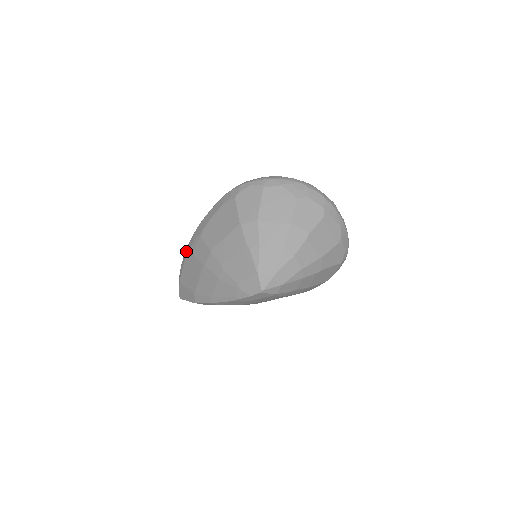
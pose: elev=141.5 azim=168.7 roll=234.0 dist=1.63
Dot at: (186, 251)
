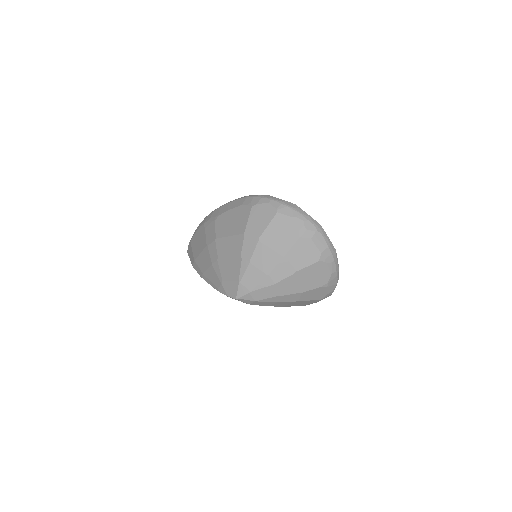
Dot at: (203, 220)
